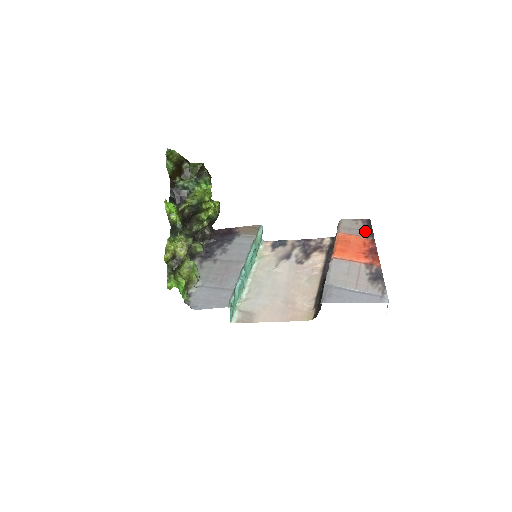
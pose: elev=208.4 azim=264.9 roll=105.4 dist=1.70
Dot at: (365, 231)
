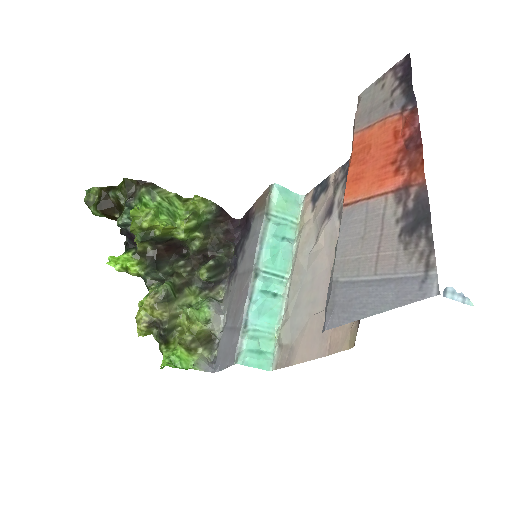
Dot at: (396, 97)
